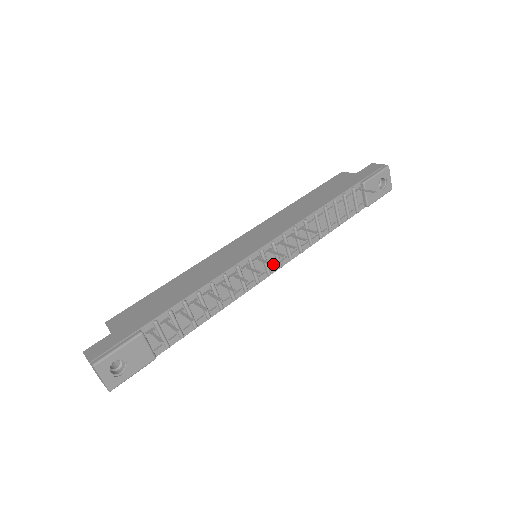
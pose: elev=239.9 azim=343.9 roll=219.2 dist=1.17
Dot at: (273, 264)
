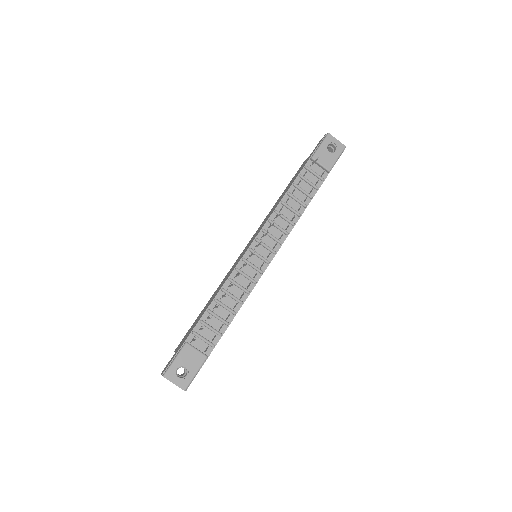
Dot at: (254, 253)
